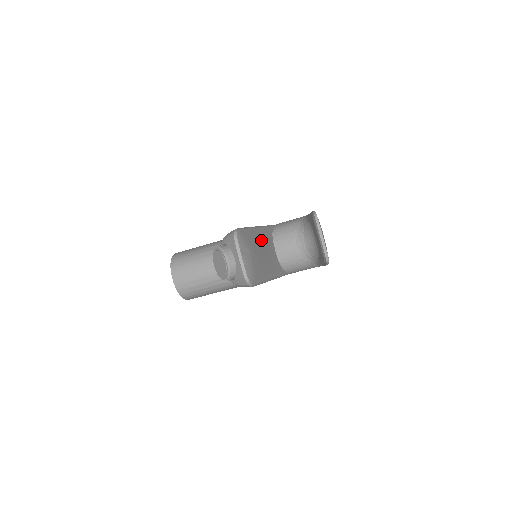
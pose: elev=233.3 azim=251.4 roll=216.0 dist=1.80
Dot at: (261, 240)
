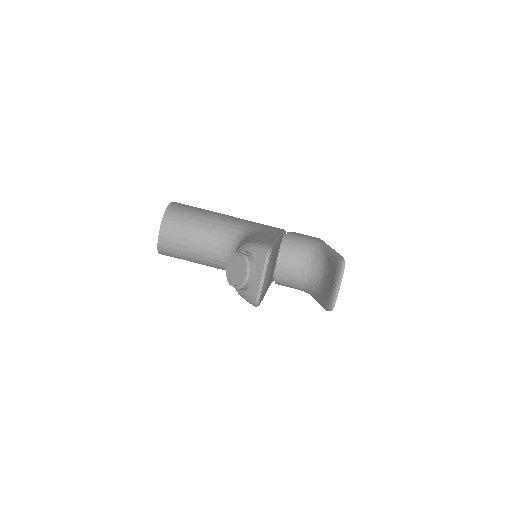
Dot at: (276, 254)
